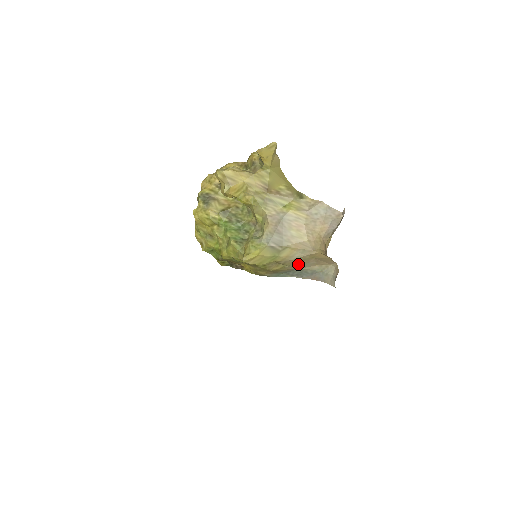
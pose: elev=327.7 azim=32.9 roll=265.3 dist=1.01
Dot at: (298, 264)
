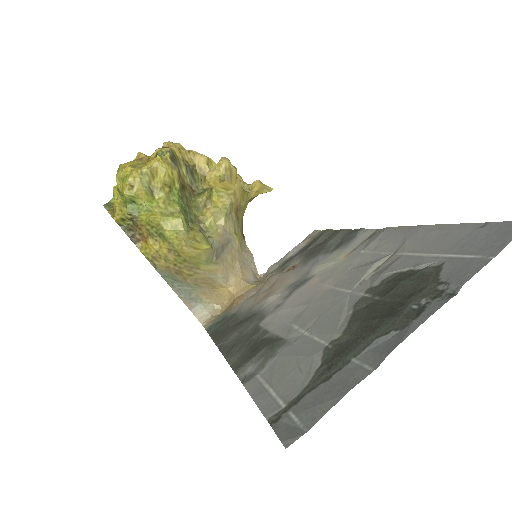
Dot at: (200, 283)
